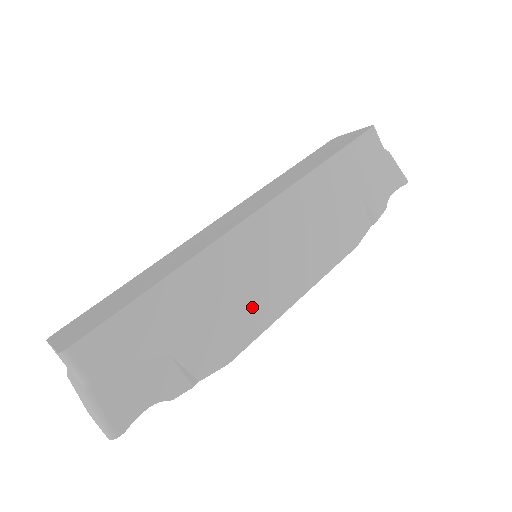
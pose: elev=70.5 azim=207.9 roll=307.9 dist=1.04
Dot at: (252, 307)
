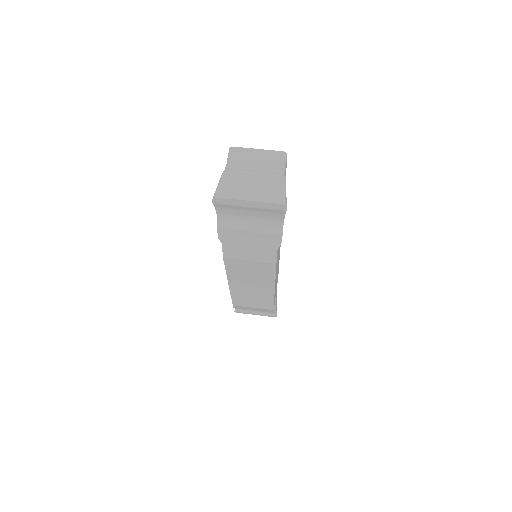
Dot at: (277, 260)
